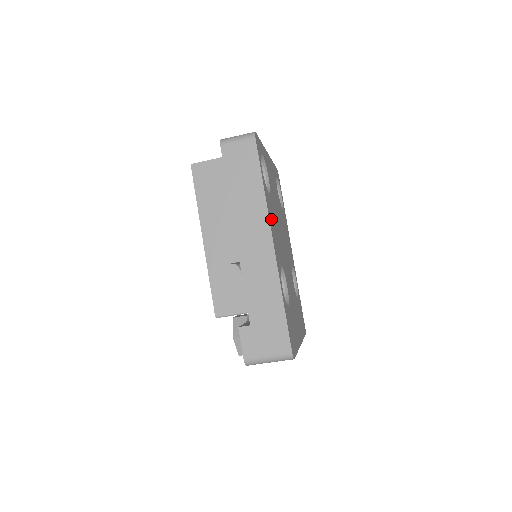
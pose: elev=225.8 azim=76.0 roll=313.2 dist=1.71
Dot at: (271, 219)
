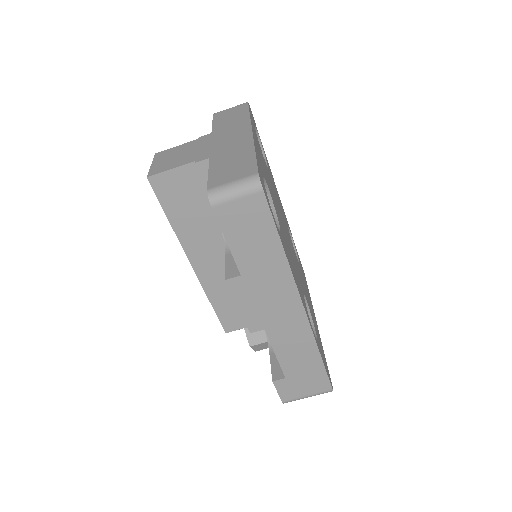
Dot at: (292, 269)
